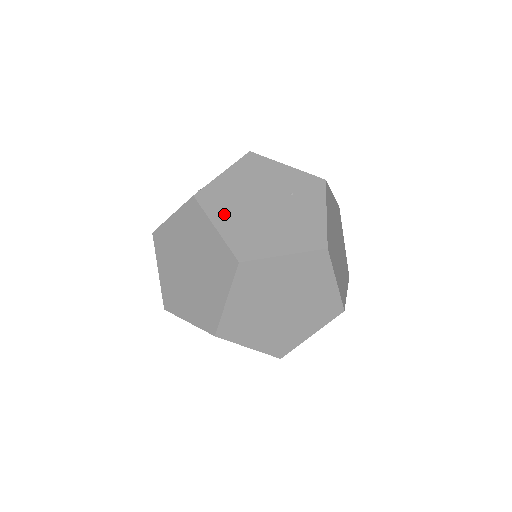
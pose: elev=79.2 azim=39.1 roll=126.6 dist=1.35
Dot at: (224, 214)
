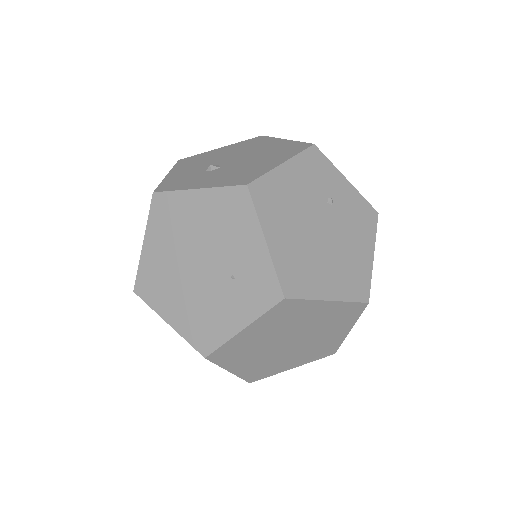
Dot at: (159, 237)
